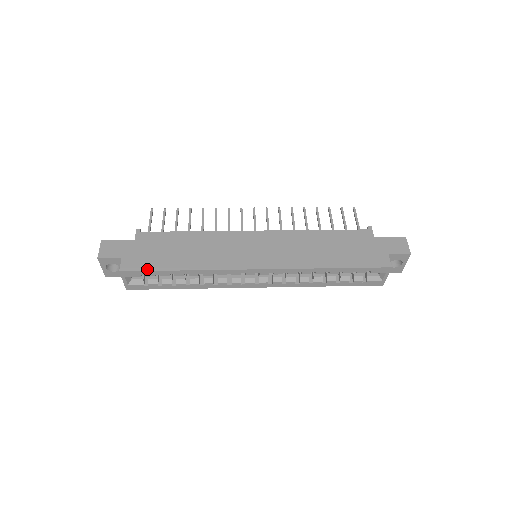
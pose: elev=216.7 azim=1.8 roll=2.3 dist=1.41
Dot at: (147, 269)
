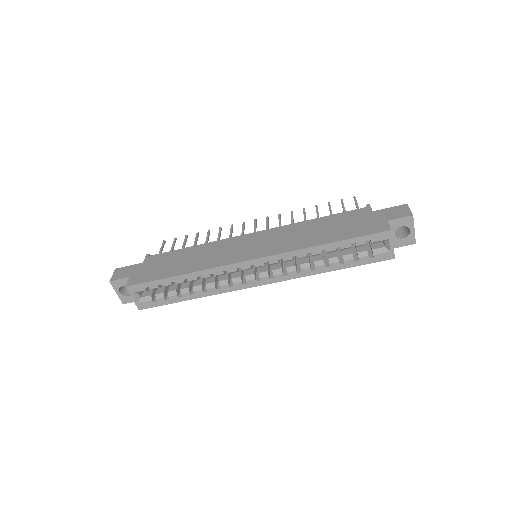
Dot at: (149, 280)
